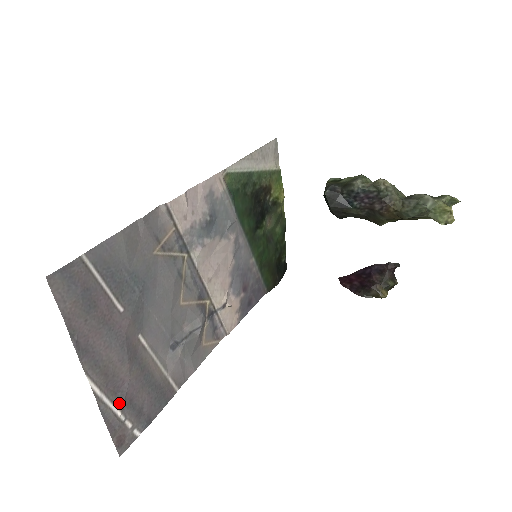
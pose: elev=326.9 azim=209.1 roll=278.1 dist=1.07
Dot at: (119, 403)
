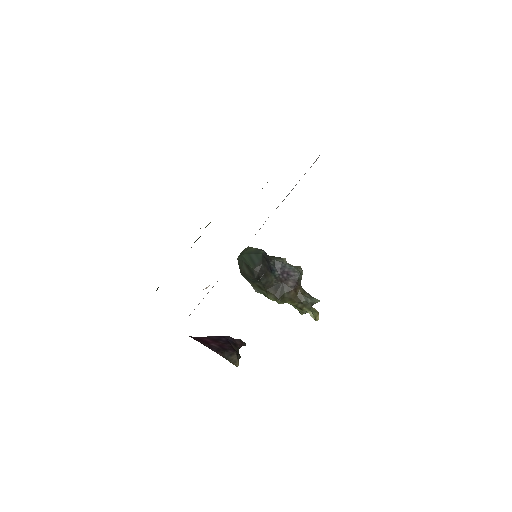
Dot at: occluded
